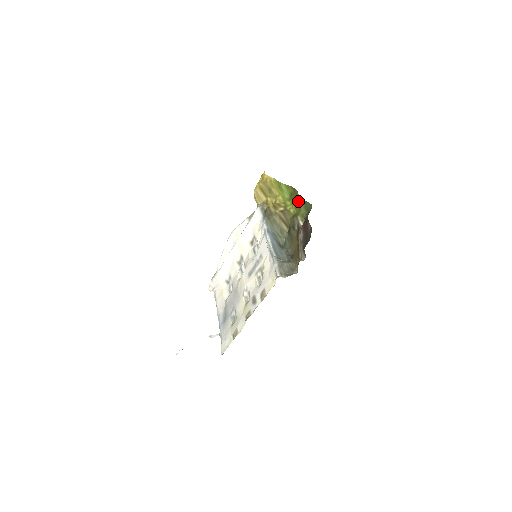
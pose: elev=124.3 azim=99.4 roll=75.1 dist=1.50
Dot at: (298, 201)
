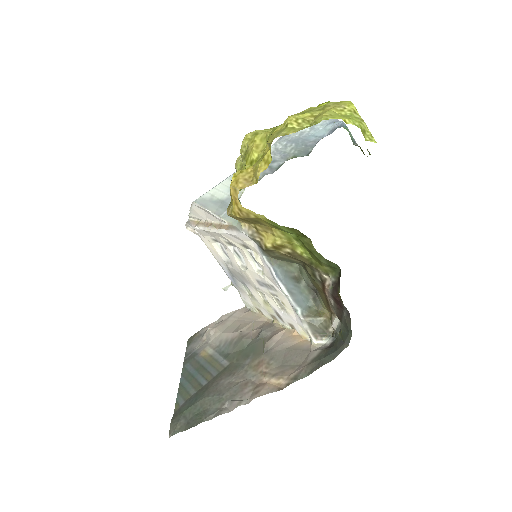
Dot at: (315, 257)
